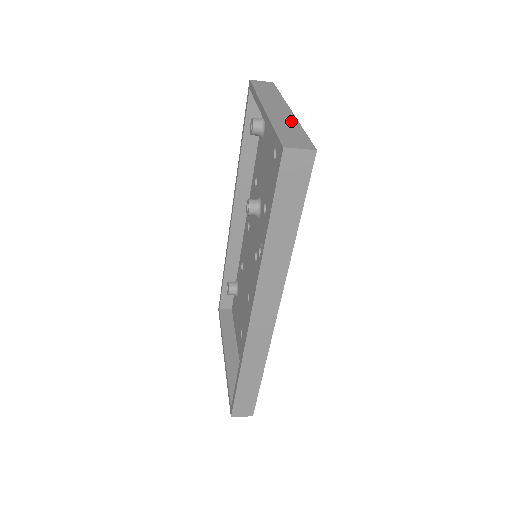
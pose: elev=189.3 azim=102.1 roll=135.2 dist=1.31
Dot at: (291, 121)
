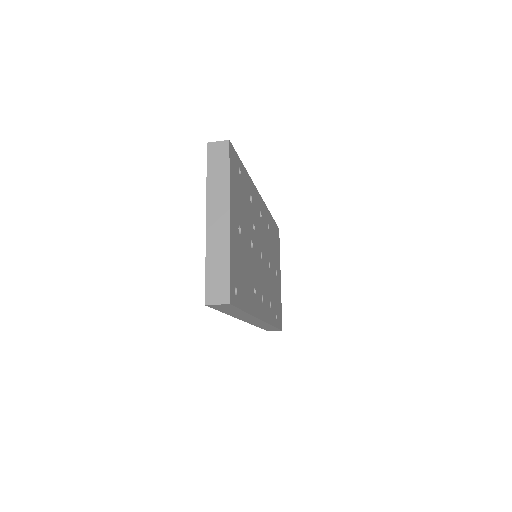
Dot at: (223, 247)
